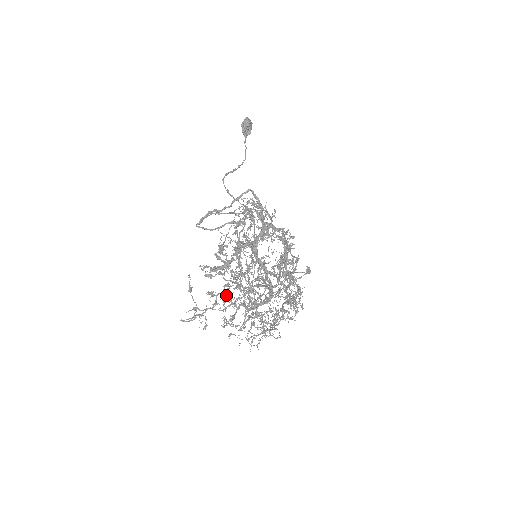
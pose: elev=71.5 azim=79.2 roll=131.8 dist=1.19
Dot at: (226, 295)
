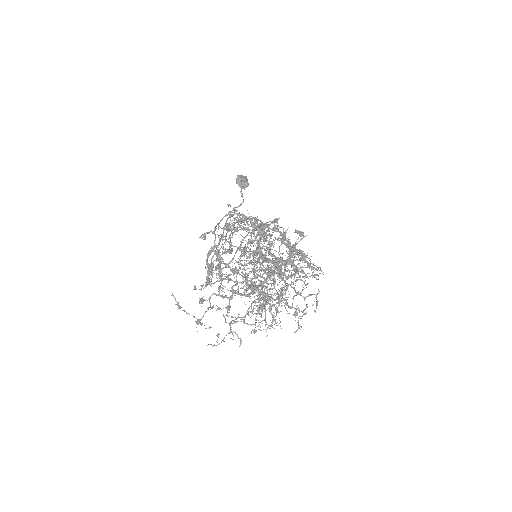
Dot at: (216, 294)
